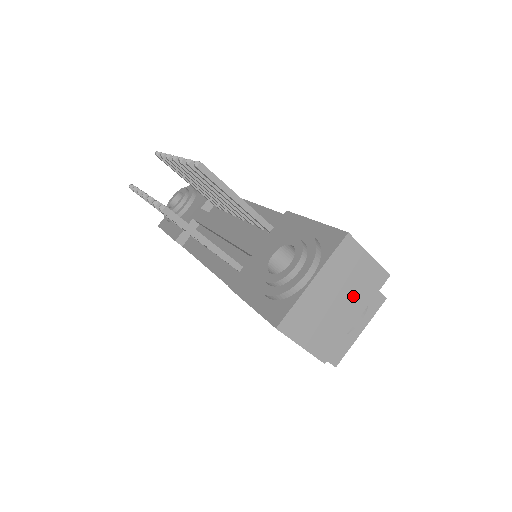
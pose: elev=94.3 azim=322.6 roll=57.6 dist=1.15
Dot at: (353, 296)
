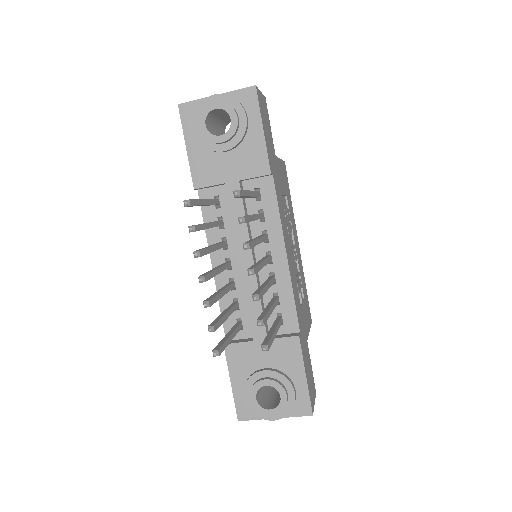
Dot at: occluded
